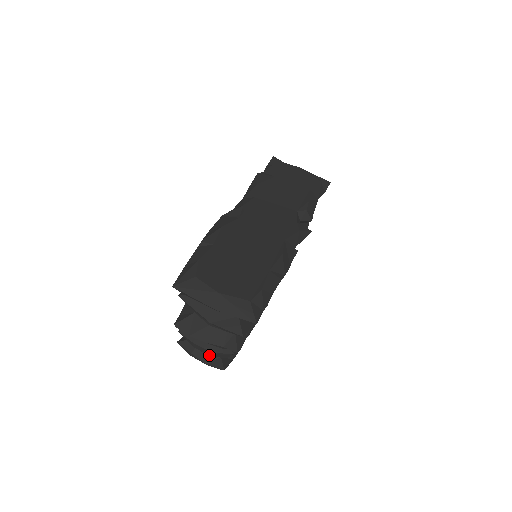
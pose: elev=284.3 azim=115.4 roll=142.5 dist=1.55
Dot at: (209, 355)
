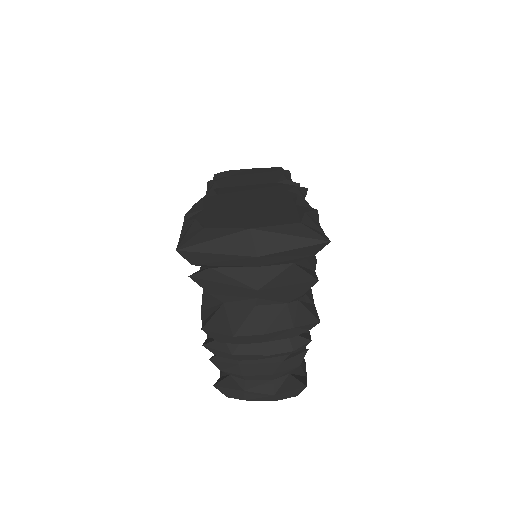
Dot at: (272, 376)
